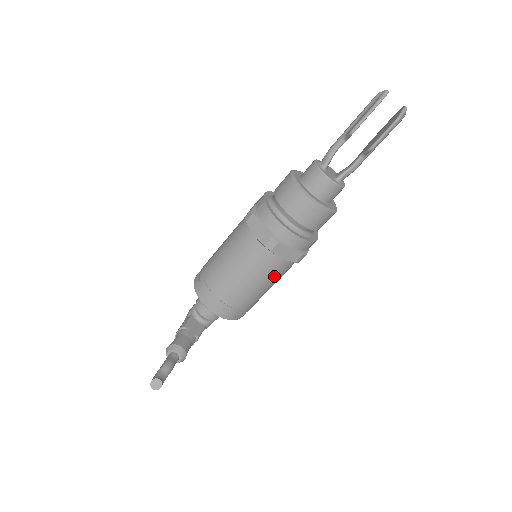
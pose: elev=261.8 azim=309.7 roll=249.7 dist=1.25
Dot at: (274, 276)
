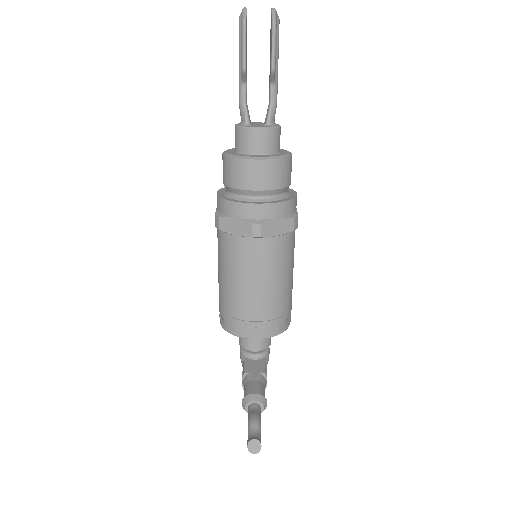
Dot at: (285, 259)
